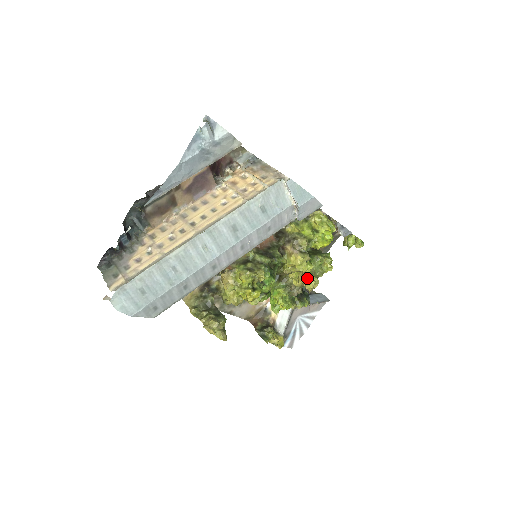
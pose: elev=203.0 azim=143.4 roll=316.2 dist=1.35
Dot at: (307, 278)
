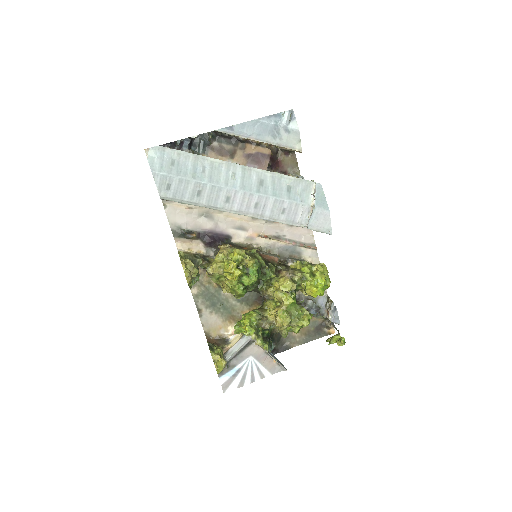
Dot at: (282, 310)
